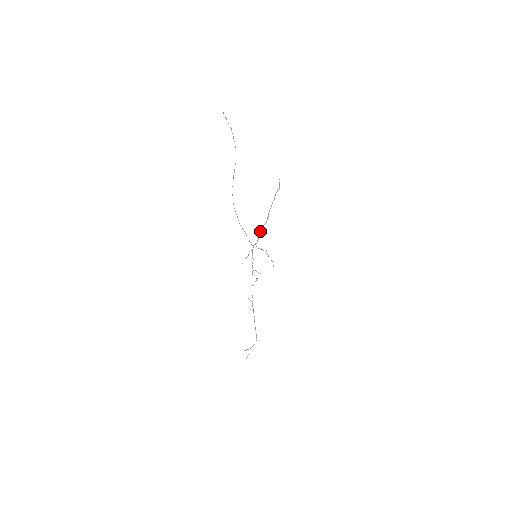
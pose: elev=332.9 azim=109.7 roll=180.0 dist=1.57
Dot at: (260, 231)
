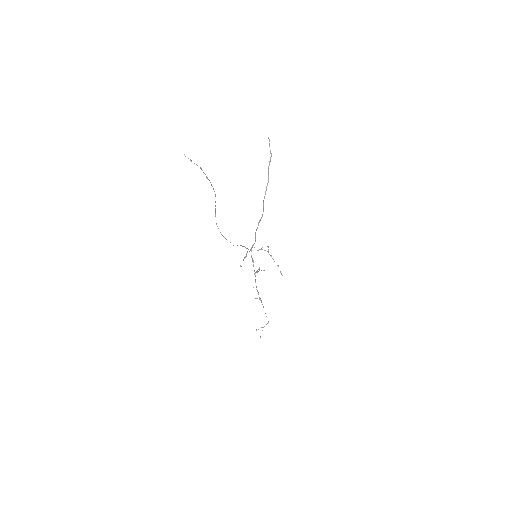
Dot at: (256, 229)
